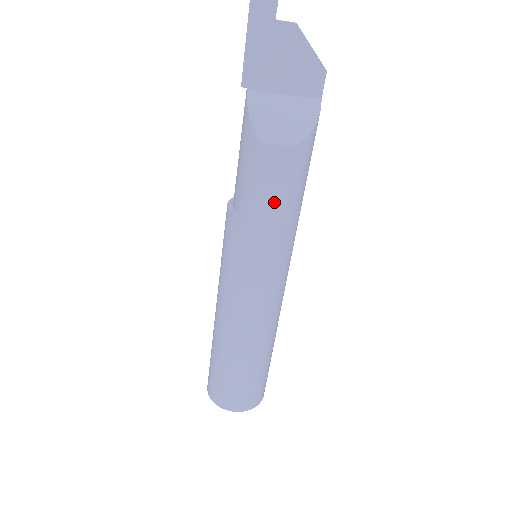
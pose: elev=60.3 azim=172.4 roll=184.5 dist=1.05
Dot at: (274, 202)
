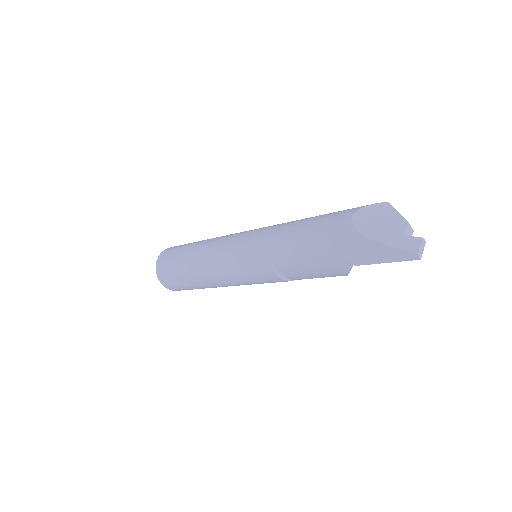
Dot at: occluded
